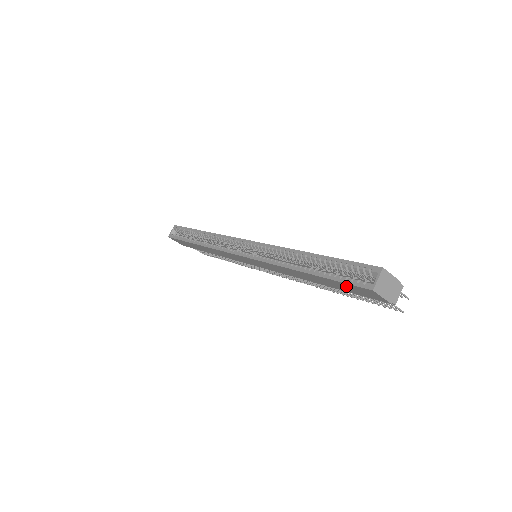
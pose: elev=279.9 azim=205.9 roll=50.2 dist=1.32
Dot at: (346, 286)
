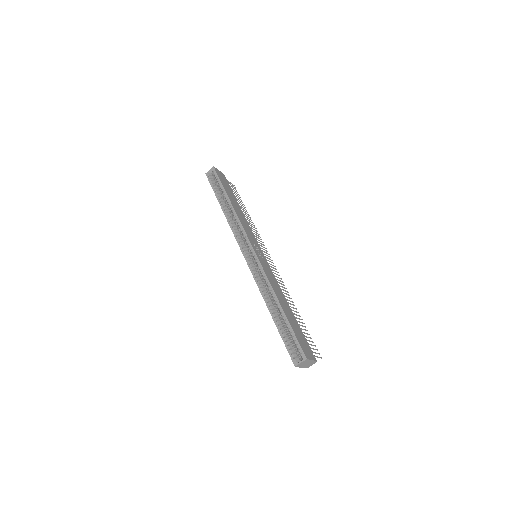
Dot at: occluded
